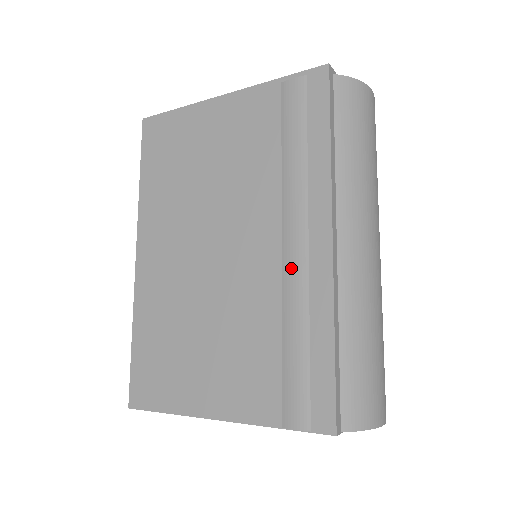
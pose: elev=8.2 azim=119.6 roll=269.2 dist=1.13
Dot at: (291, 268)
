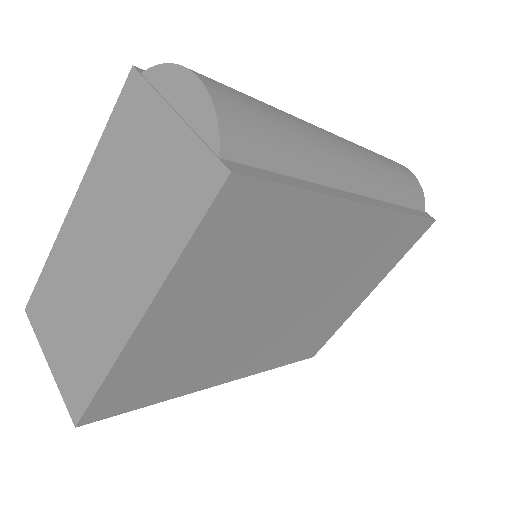
Dot at: occluded
